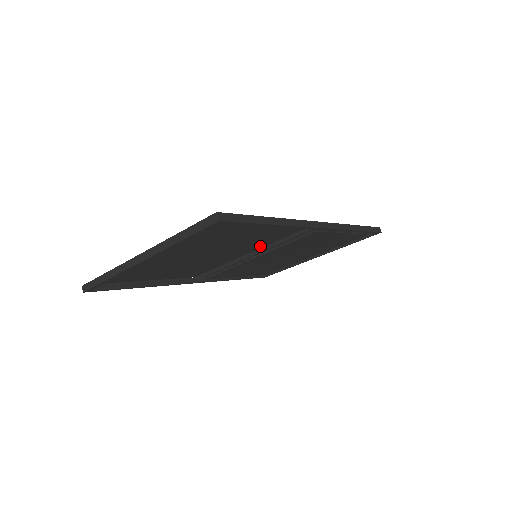
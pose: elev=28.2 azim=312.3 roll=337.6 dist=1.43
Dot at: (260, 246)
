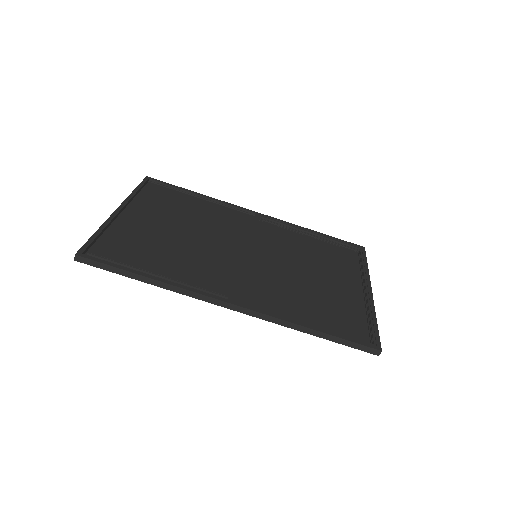
Dot at: occluded
